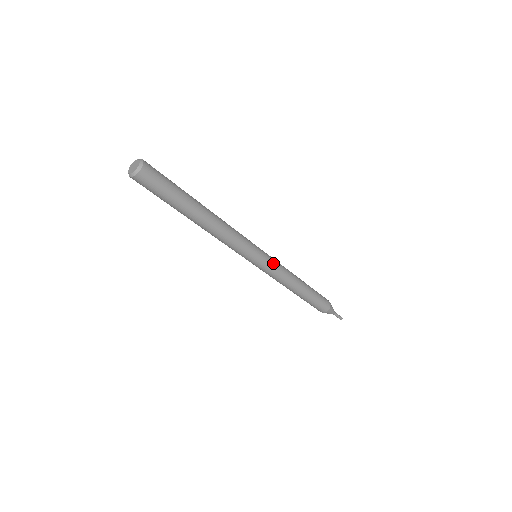
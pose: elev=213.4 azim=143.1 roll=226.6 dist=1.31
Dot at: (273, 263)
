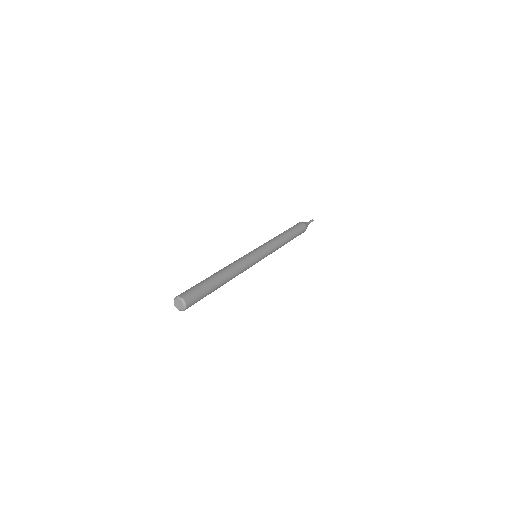
Dot at: (268, 253)
